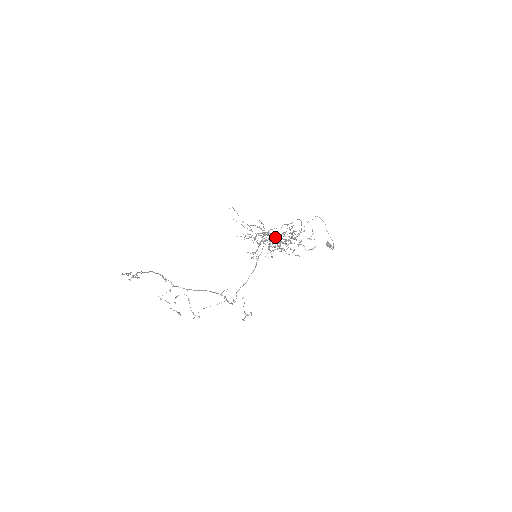
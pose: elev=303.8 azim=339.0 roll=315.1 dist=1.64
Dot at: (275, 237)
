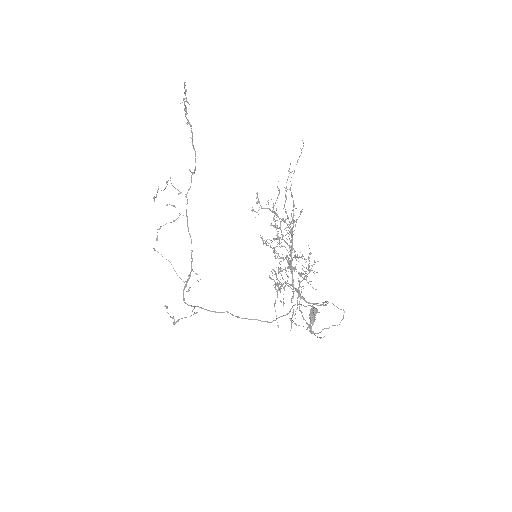
Dot at: (290, 263)
